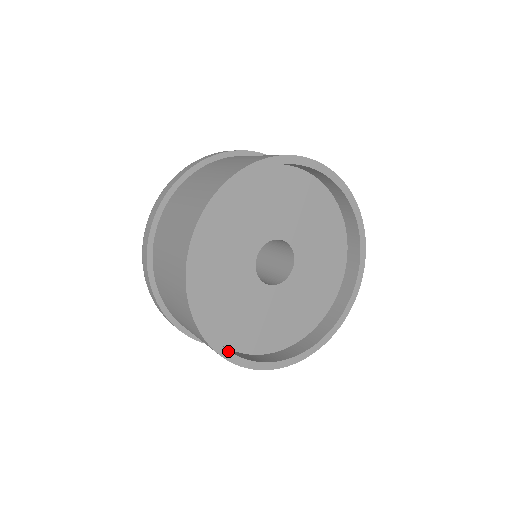
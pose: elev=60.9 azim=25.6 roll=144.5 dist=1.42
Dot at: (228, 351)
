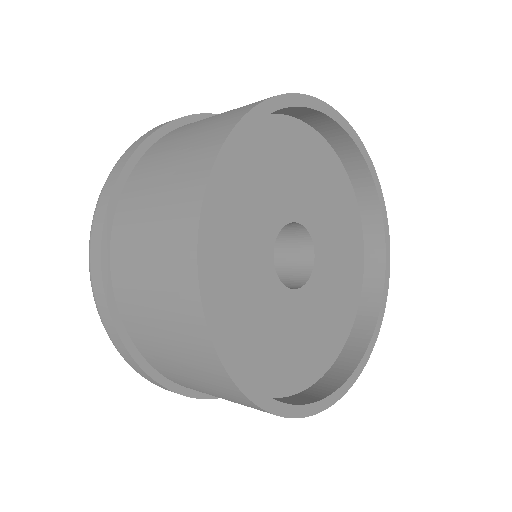
Dot at: (337, 390)
